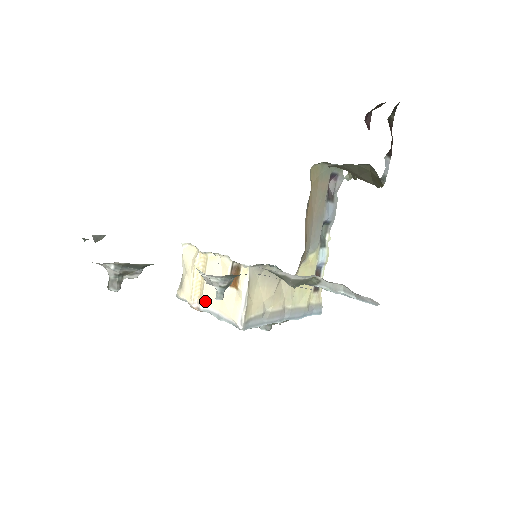
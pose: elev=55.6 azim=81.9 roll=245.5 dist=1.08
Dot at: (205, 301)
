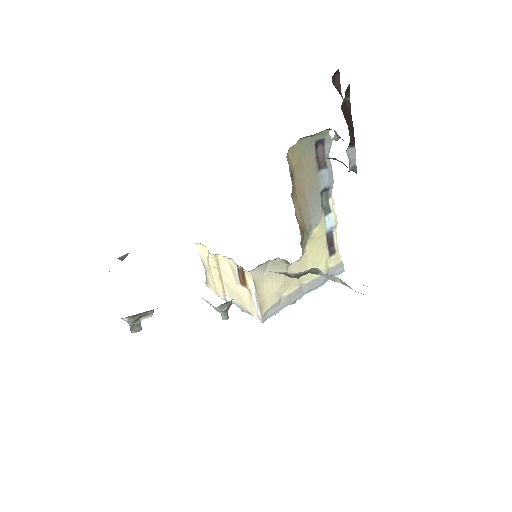
Dot at: (228, 294)
